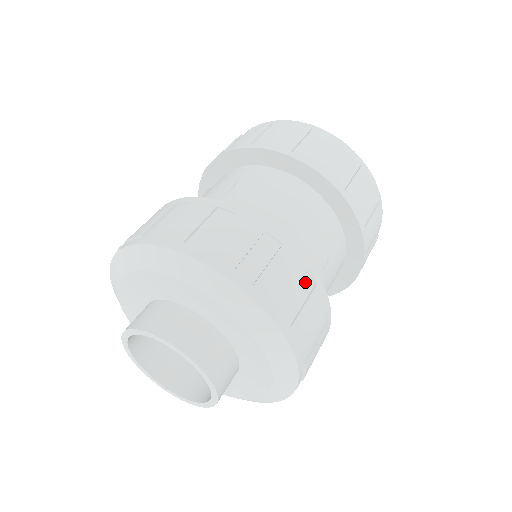
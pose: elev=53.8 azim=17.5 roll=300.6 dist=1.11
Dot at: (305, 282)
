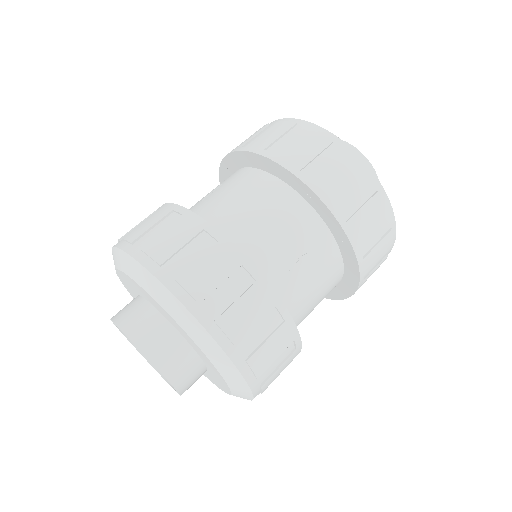
Dot at: (241, 278)
